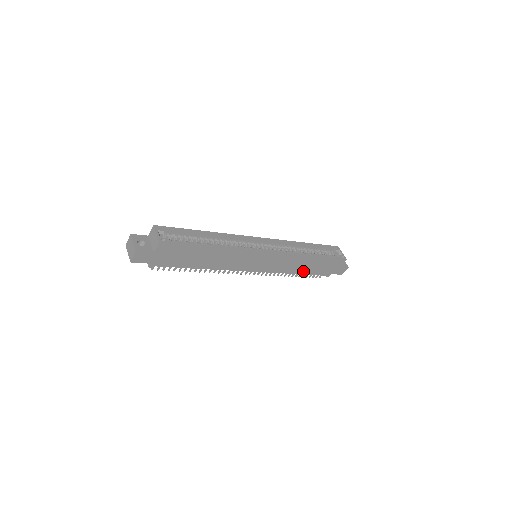
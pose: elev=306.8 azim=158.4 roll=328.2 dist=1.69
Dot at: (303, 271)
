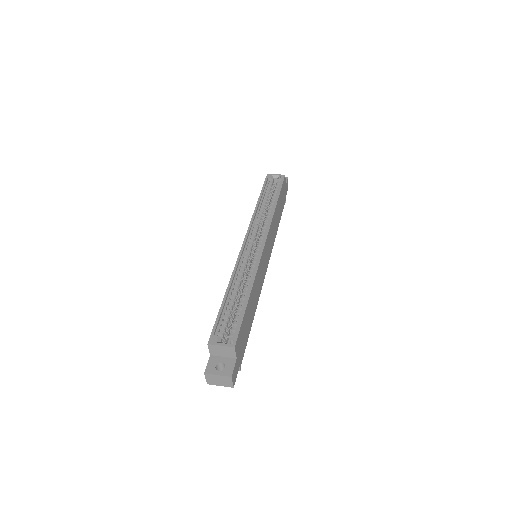
Dot at: (278, 220)
